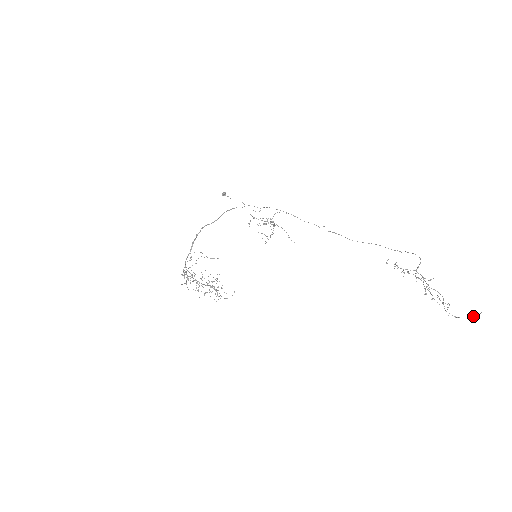
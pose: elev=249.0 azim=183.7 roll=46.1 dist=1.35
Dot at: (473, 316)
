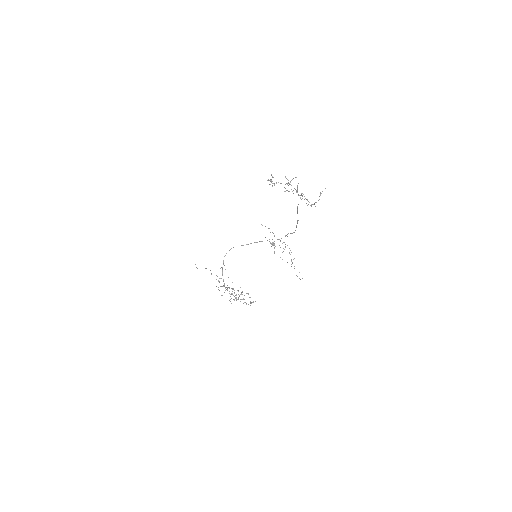
Dot at: (320, 195)
